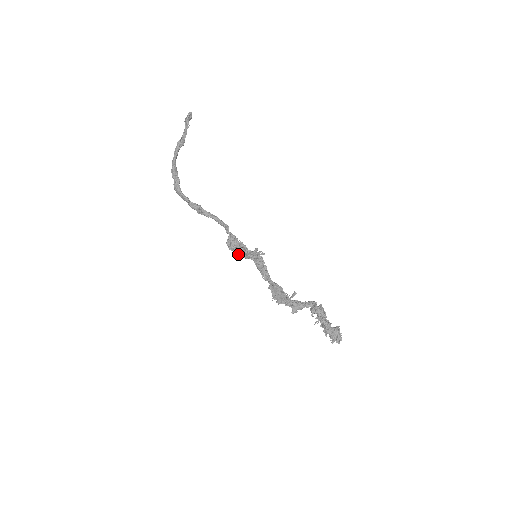
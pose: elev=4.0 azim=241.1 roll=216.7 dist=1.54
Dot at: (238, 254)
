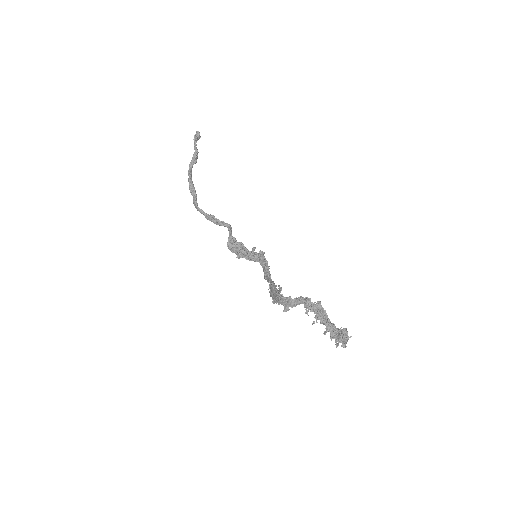
Dot at: (238, 256)
